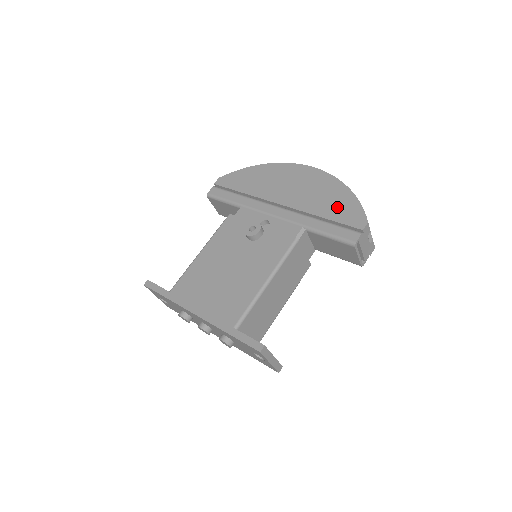
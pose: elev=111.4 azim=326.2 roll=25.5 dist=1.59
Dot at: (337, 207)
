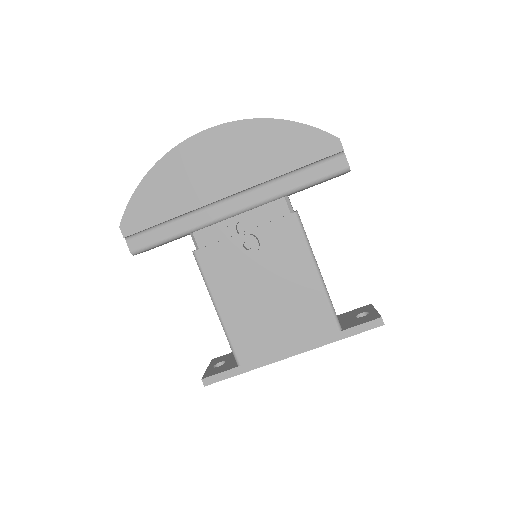
Dot at: (293, 149)
